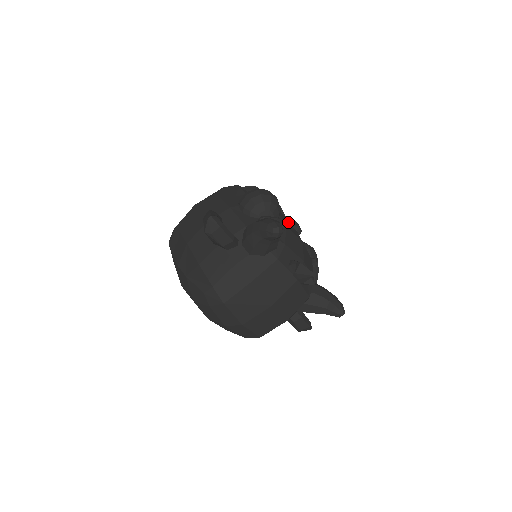
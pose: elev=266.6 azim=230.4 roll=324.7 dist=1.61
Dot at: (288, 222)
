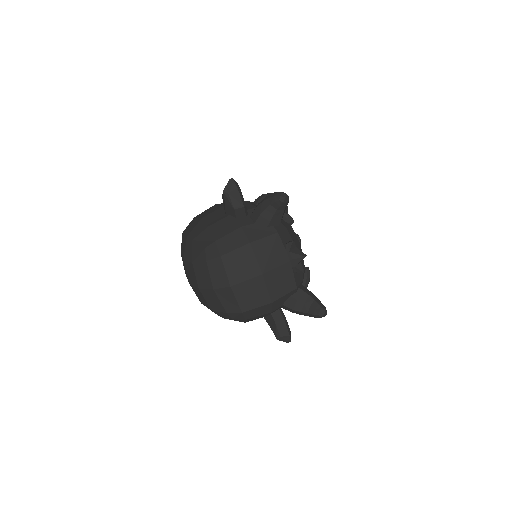
Dot at: (292, 218)
